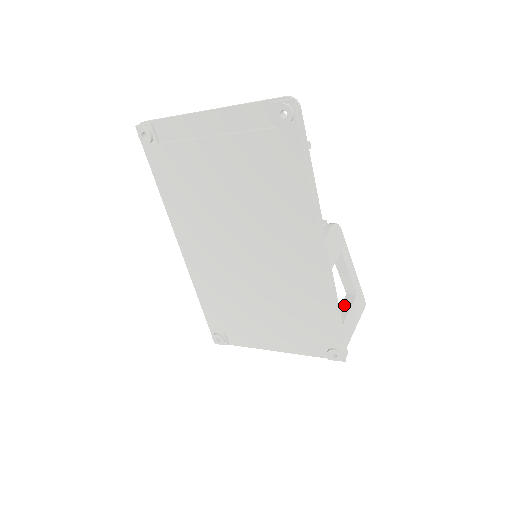
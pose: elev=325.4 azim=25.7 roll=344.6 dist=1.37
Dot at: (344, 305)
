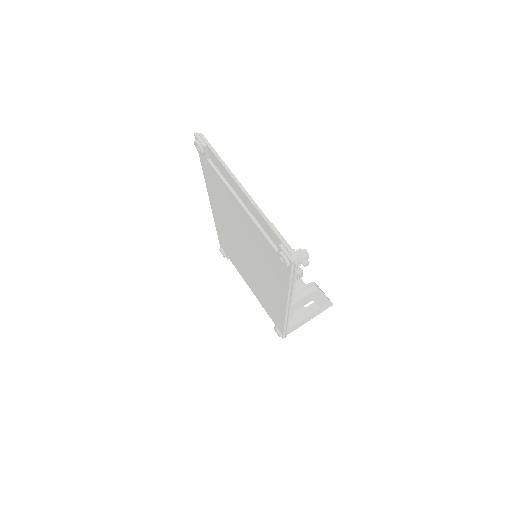
Dot at: (305, 311)
